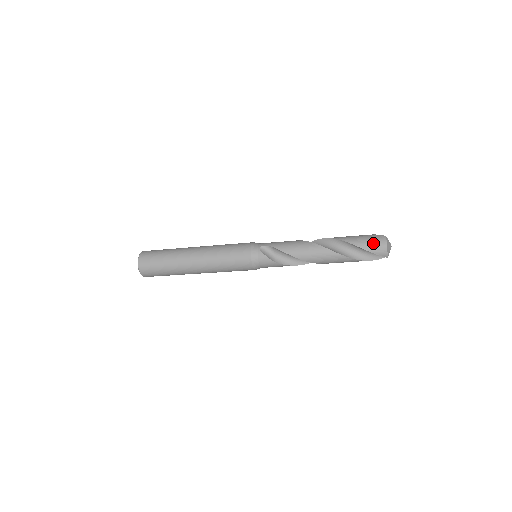
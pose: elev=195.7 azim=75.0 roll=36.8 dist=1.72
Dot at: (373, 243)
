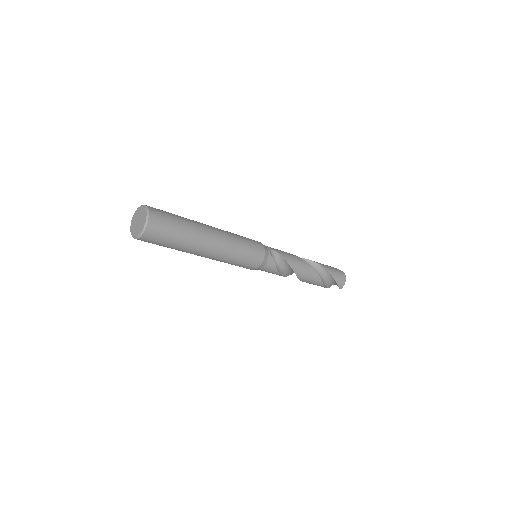
Dot at: (340, 276)
